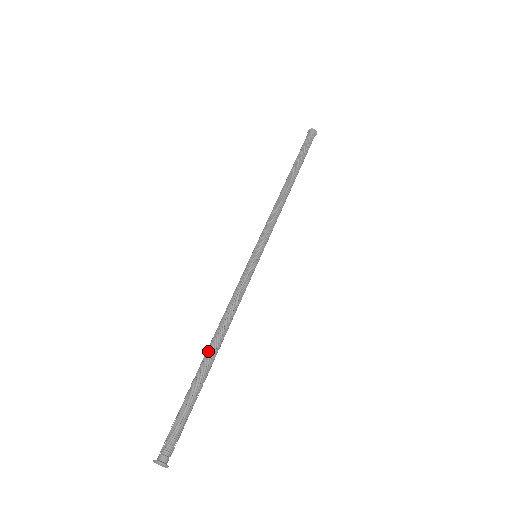
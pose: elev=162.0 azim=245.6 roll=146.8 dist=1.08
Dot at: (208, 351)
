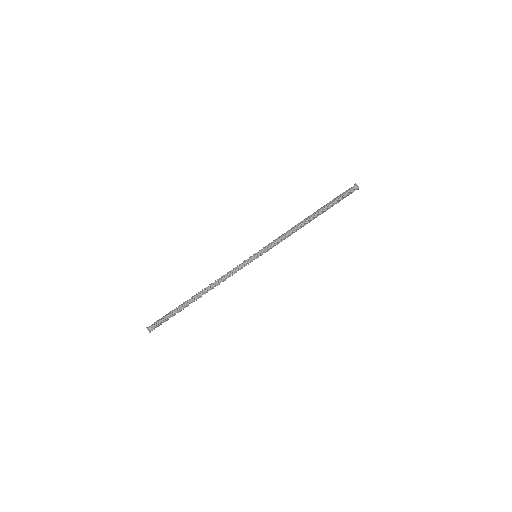
Dot at: (197, 294)
